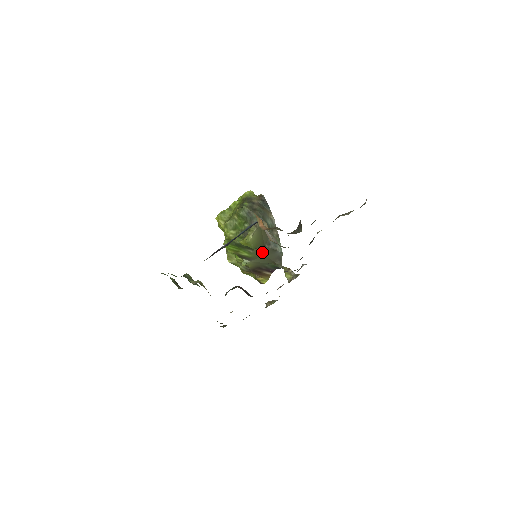
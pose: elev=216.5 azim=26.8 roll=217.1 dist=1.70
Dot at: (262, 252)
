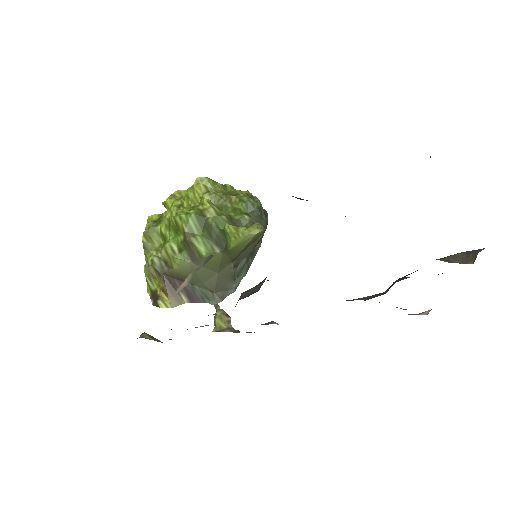
Dot at: (221, 265)
